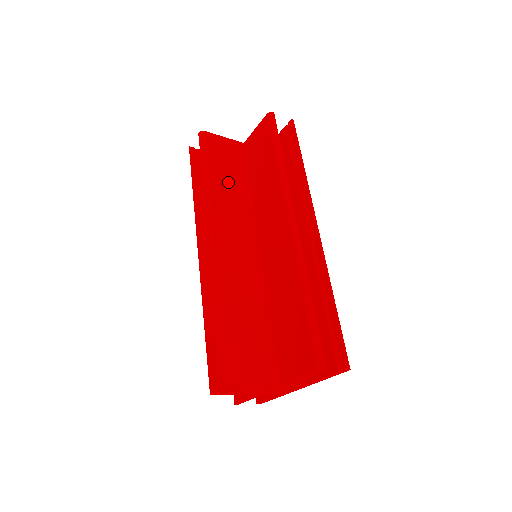
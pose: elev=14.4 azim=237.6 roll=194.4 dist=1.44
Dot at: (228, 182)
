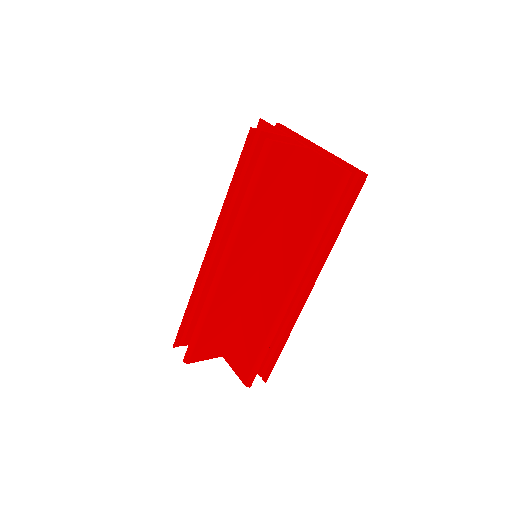
Dot at: (266, 204)
